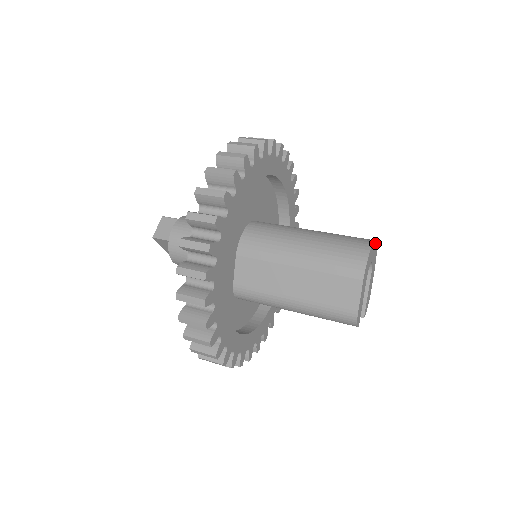
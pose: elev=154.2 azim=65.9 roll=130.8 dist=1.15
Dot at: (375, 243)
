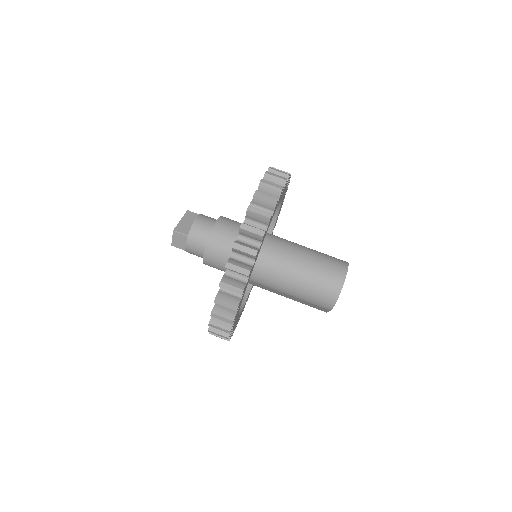
Dot at: (345, 278)
